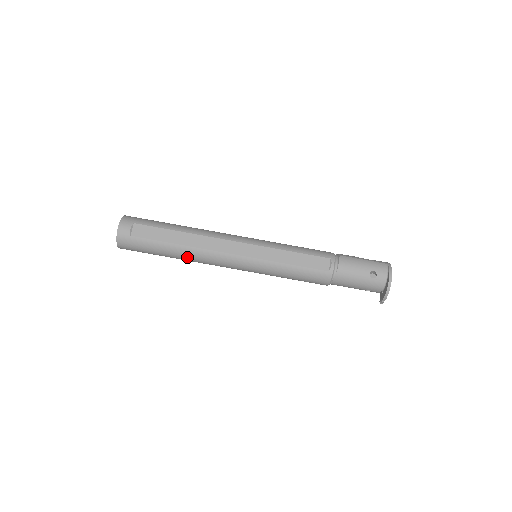
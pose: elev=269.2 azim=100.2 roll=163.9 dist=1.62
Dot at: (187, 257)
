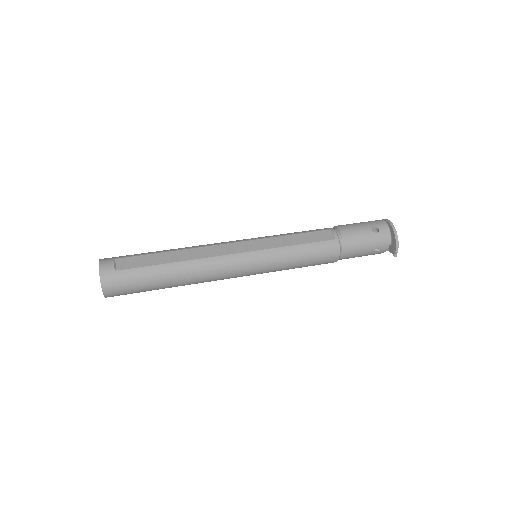
Dot at: (186, 275)
